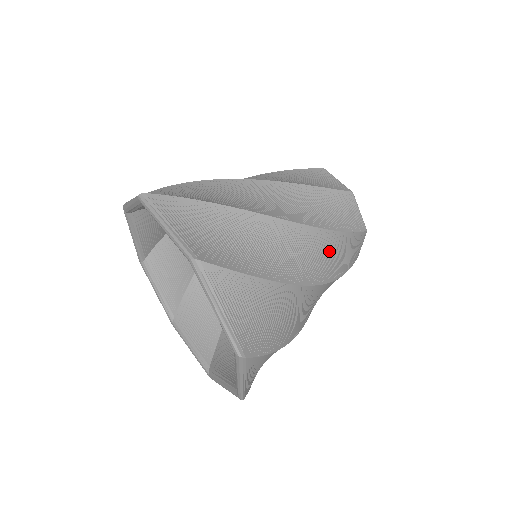
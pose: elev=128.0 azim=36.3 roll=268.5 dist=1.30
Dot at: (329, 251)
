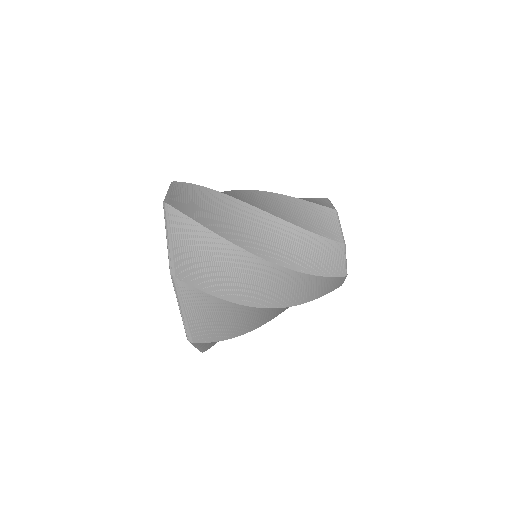
Dot at: (298, 286)
